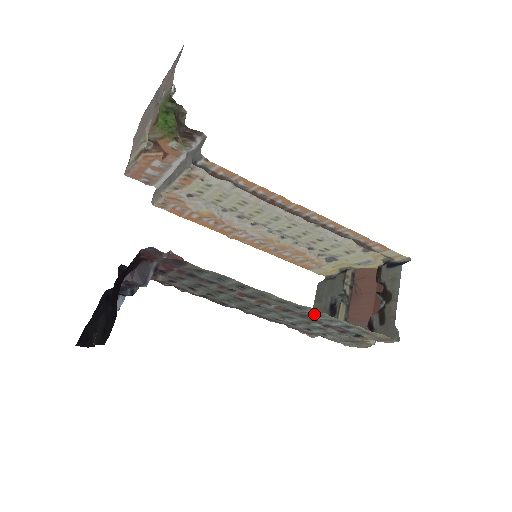
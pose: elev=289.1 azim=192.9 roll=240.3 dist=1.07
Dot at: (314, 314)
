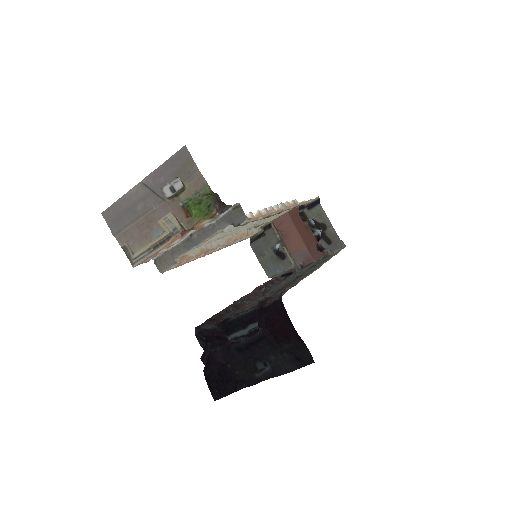
Dot at: (319, 264)
